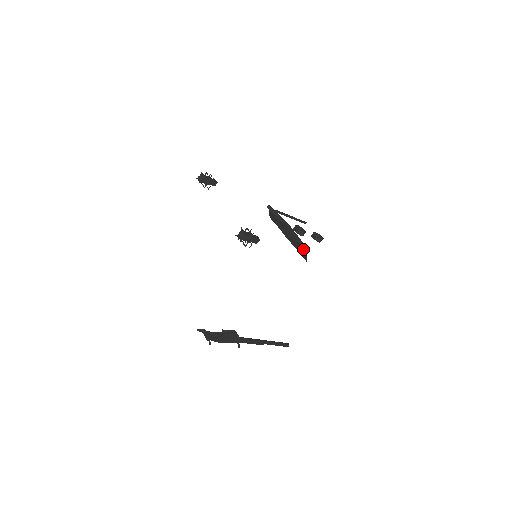
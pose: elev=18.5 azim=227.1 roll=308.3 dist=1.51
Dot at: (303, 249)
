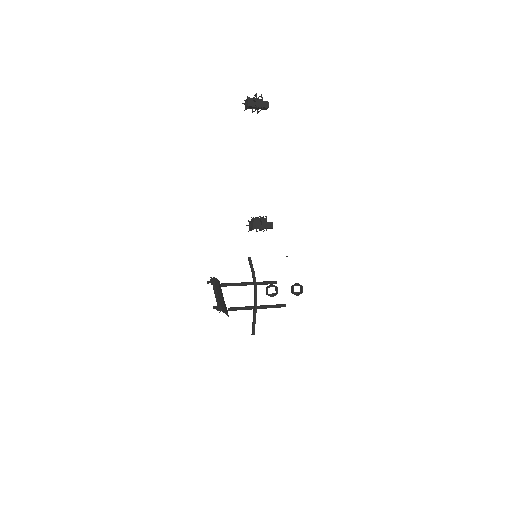
Dot at: occluded
